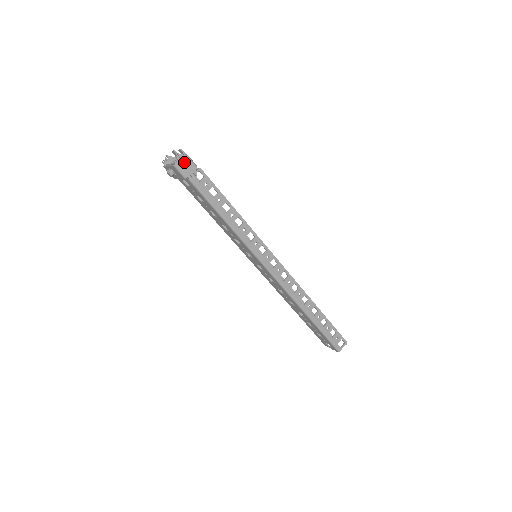
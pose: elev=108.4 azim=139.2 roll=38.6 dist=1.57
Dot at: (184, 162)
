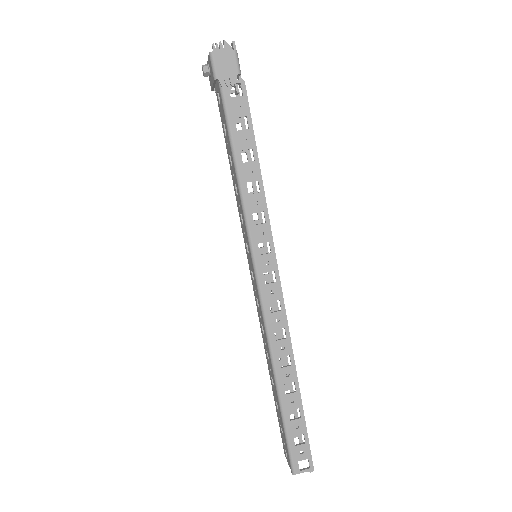
Dot at: (226, 57)
